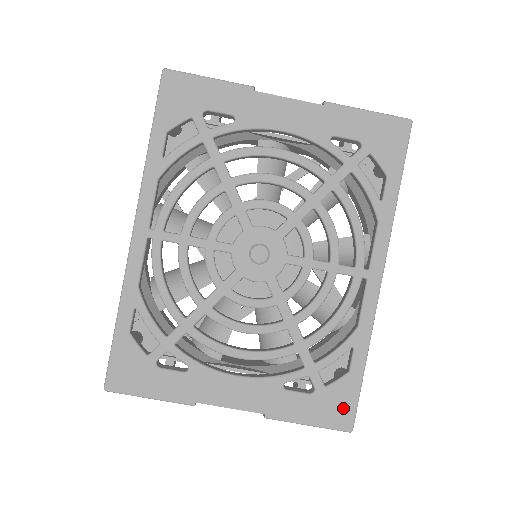
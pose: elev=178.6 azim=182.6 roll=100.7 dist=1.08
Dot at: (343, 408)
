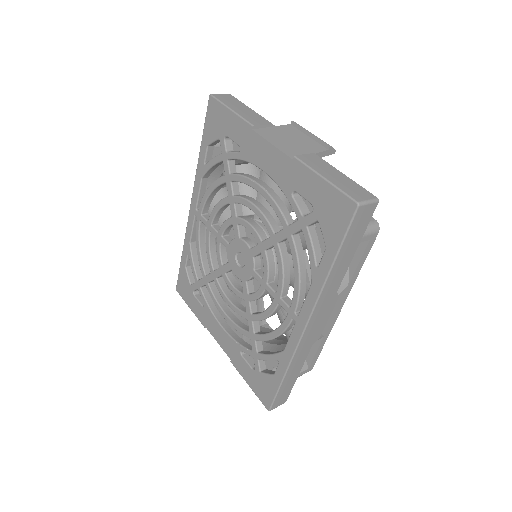
Dot at: (266, 393)
